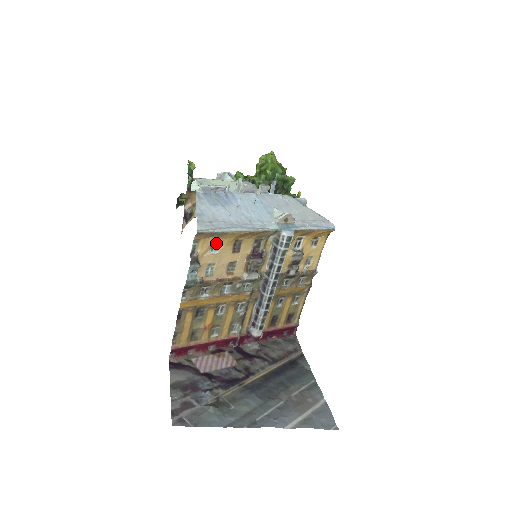
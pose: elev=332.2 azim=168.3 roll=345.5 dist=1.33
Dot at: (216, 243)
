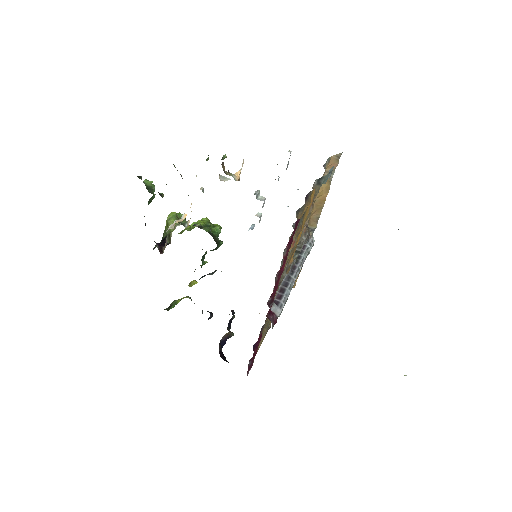
Dot at: occluded
